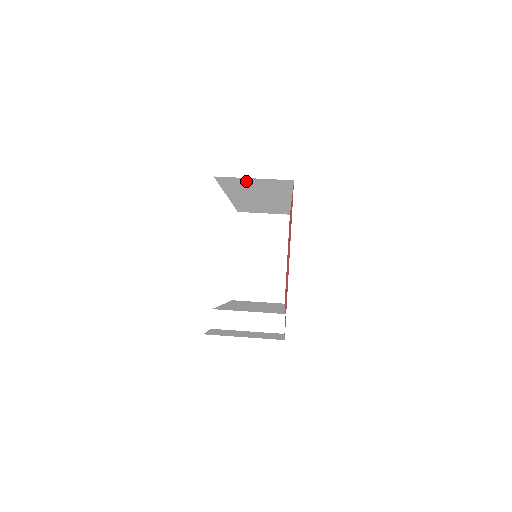
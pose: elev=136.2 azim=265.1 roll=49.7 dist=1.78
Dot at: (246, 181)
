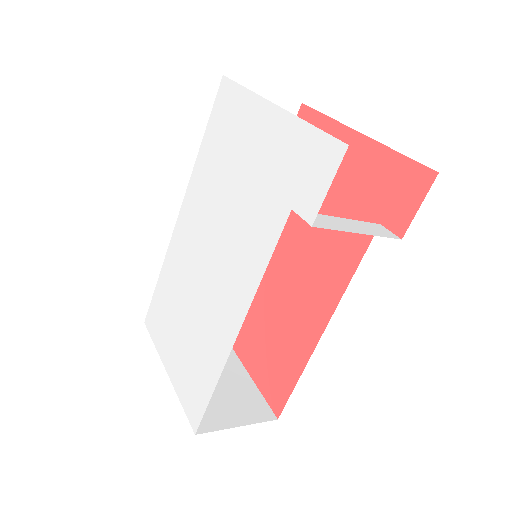
Dot at: occluded
